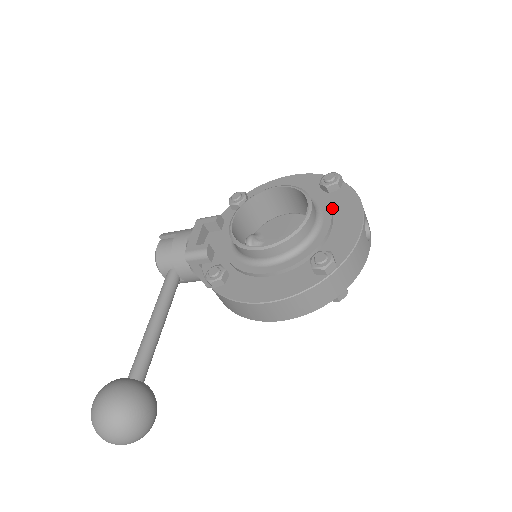
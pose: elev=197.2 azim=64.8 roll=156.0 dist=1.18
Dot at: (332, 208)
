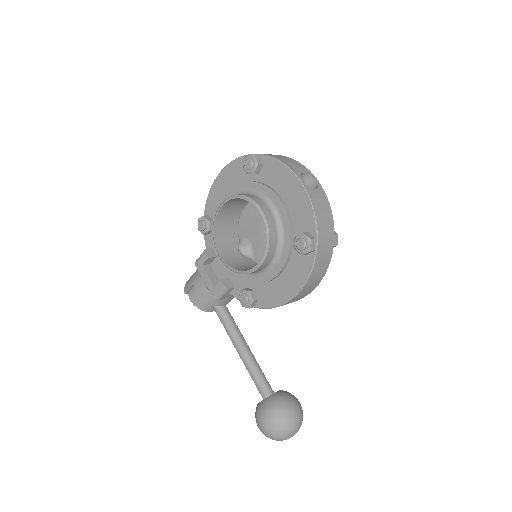
Dot at: (272, 187)
